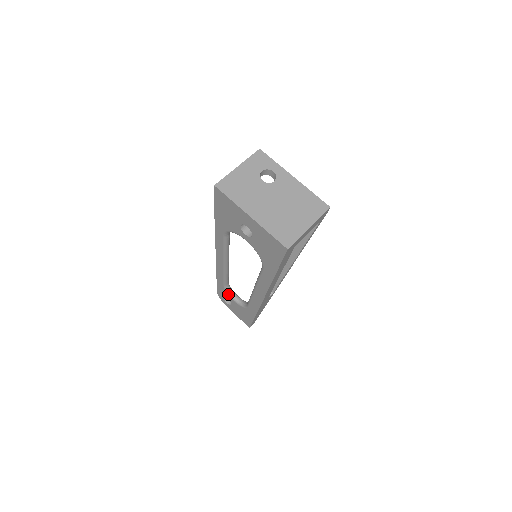
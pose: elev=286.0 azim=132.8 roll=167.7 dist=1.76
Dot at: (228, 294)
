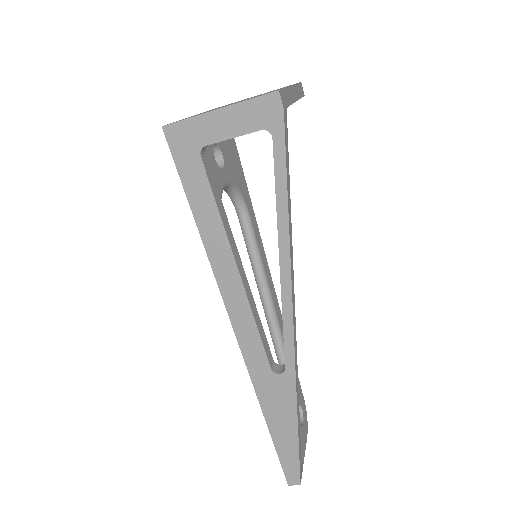
Dot at: occluded
